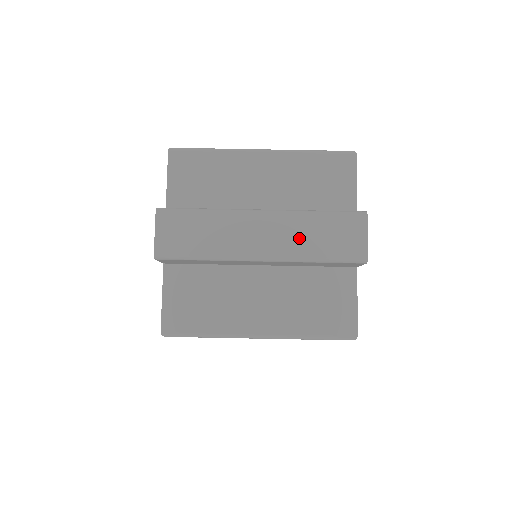
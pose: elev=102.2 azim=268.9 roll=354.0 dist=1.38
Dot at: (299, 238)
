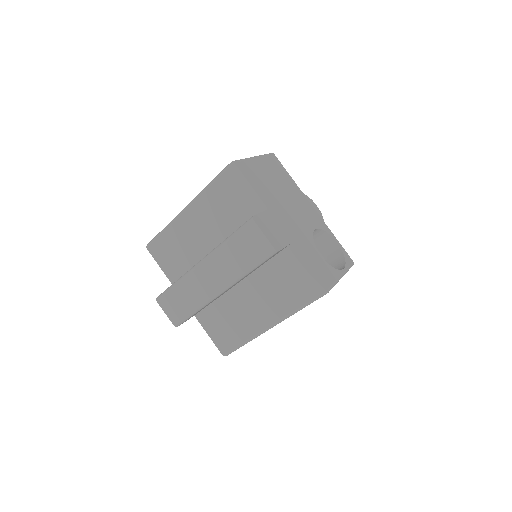
Dot at: (229, 265)
